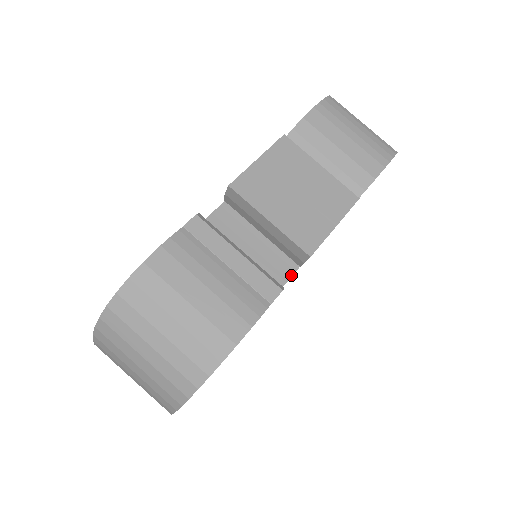
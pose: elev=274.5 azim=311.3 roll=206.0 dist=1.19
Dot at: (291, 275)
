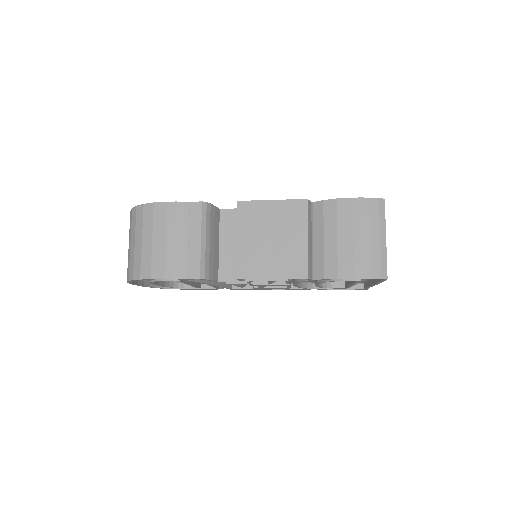
Dot at: (236, 281)
